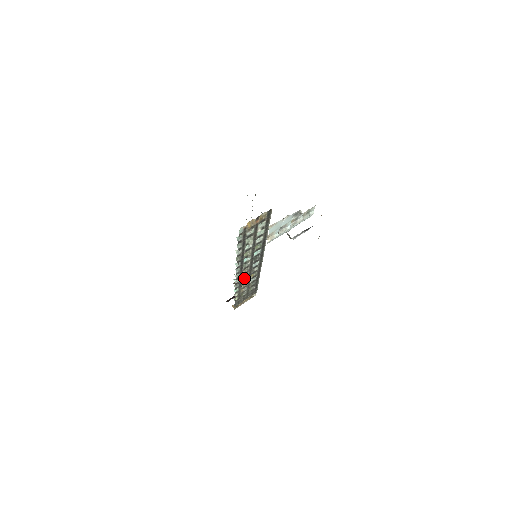
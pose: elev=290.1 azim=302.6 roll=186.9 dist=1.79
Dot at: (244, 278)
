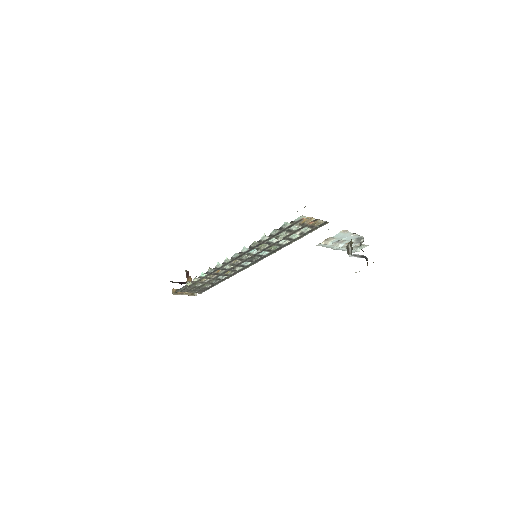
Dot at: (223, 268)
